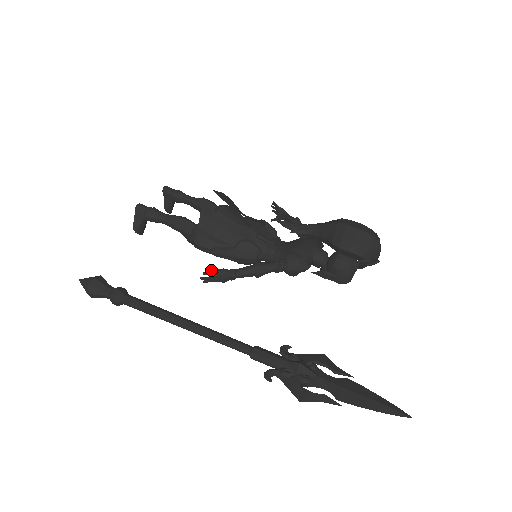
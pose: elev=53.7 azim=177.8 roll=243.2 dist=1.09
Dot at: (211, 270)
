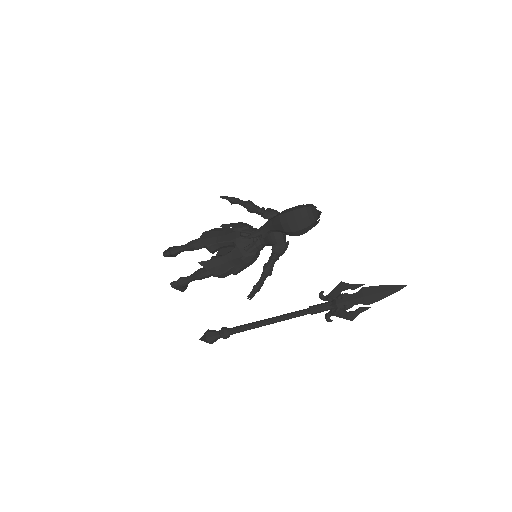
Dot at: (250, 295)
